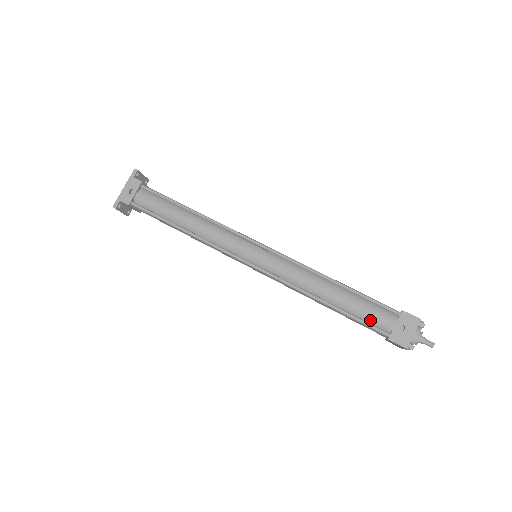
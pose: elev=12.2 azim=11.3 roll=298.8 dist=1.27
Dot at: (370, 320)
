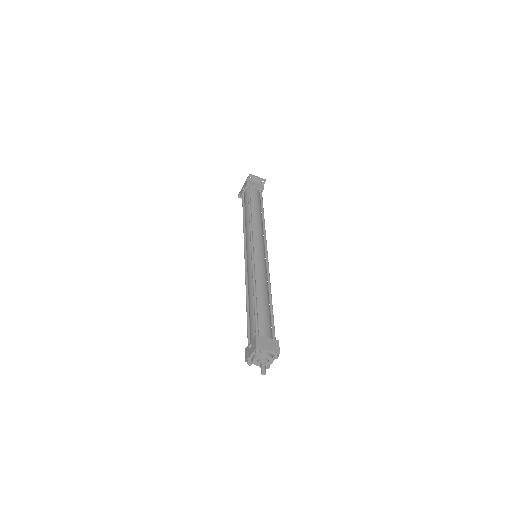
Dot at: (250, 331)
